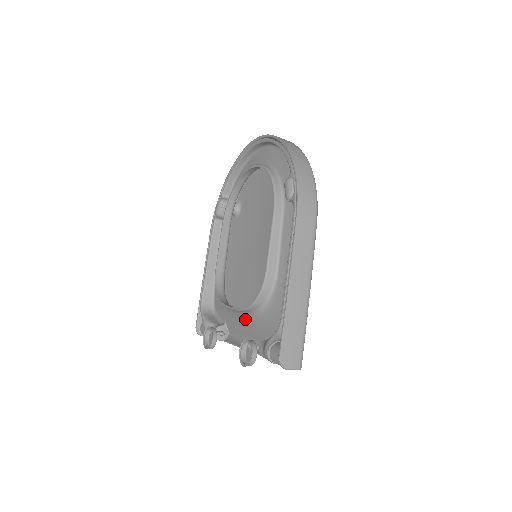
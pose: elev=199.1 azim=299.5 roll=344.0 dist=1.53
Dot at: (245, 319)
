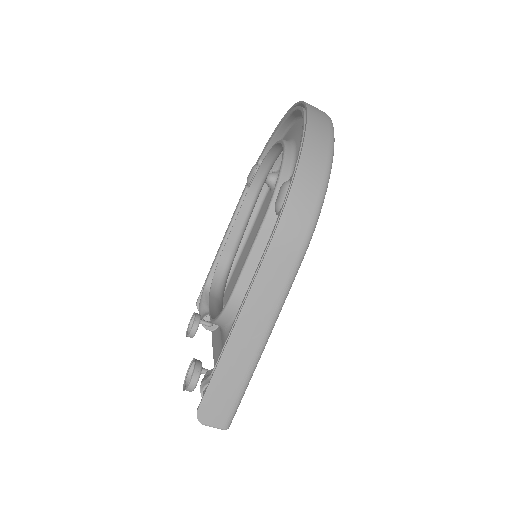
Dot at: occluded
